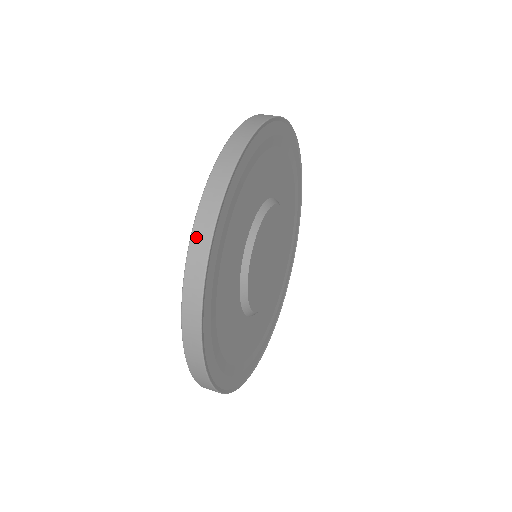
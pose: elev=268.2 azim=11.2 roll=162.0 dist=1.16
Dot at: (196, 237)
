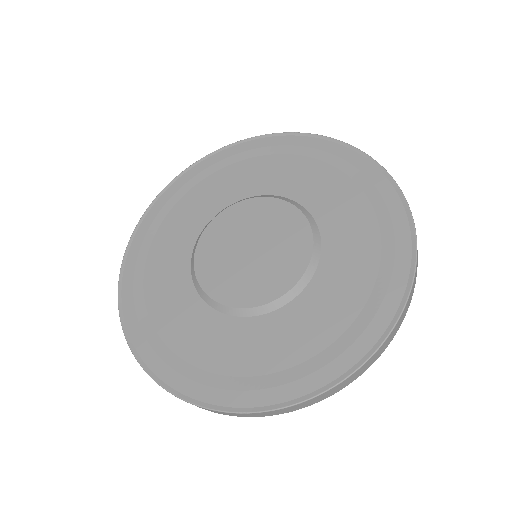
Dot at: (284, 410)
